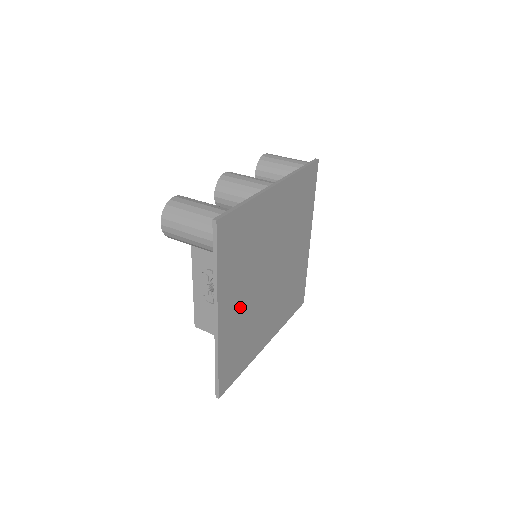
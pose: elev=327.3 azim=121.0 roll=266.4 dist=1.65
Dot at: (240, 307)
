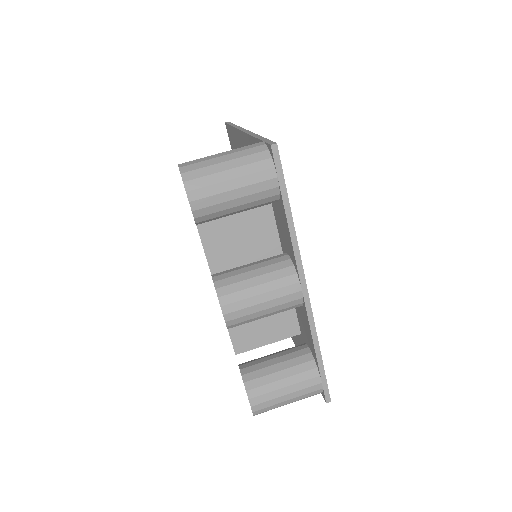
Dot at: occluded
